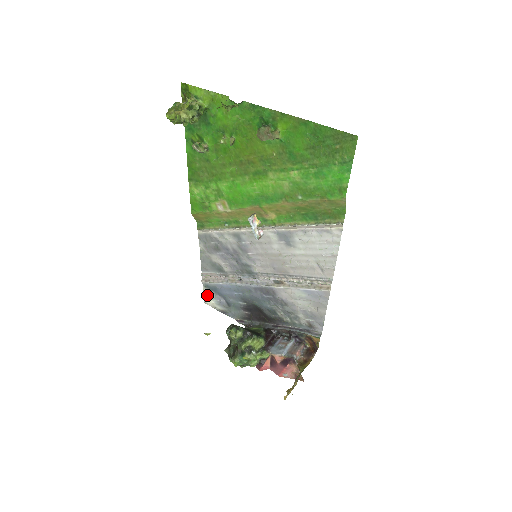
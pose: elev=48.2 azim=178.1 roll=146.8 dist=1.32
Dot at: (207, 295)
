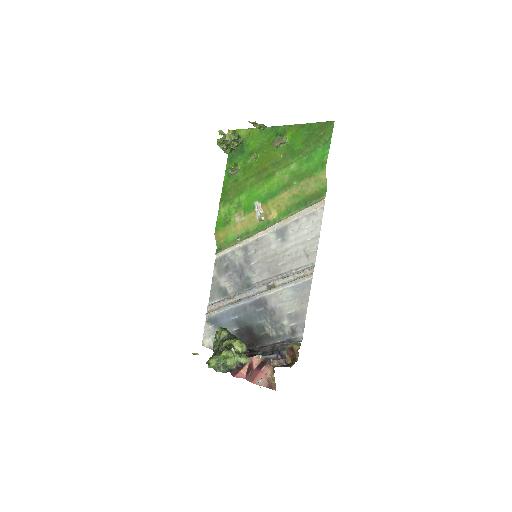
Dot at: (207, 332)
